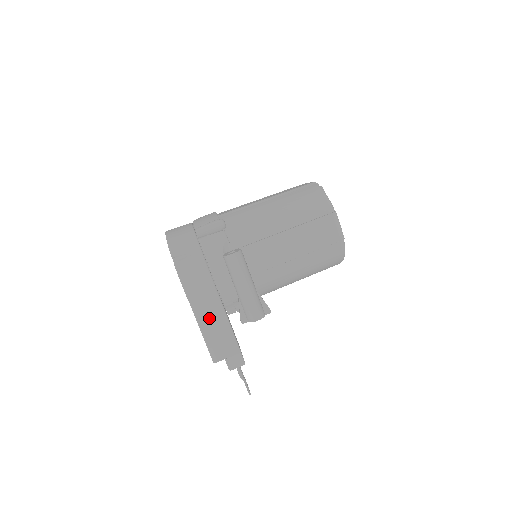
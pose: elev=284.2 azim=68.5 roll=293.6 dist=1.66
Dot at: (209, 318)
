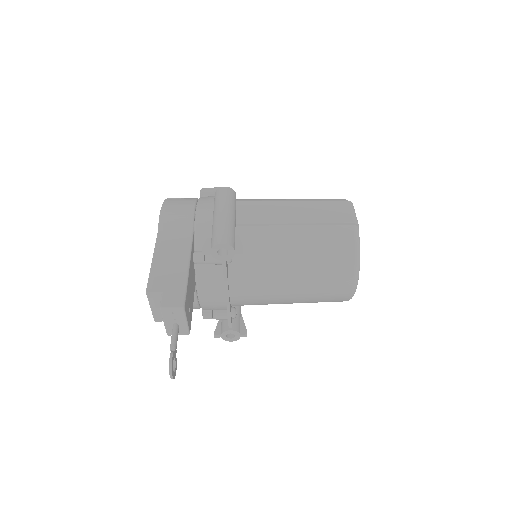
Dot at: (170, 248)
